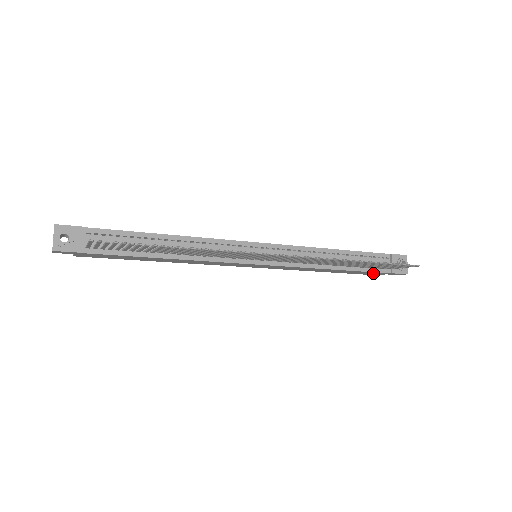
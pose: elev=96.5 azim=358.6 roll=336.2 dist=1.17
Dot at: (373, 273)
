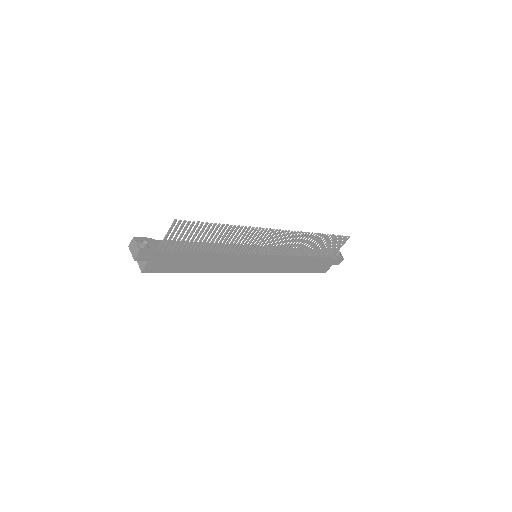
Dot at: (325, 265)
